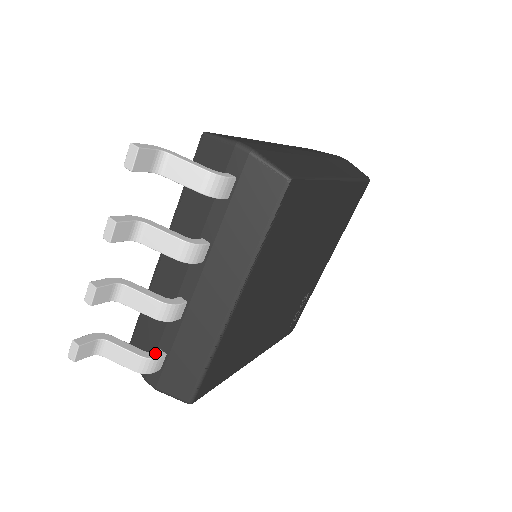
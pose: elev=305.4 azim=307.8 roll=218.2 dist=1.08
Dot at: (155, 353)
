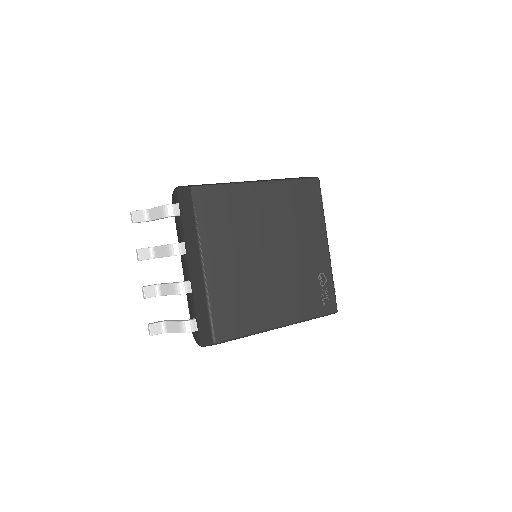
Dot at: (189, 320)
